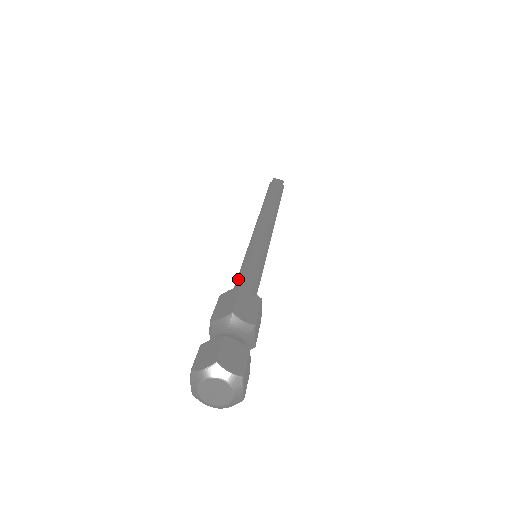
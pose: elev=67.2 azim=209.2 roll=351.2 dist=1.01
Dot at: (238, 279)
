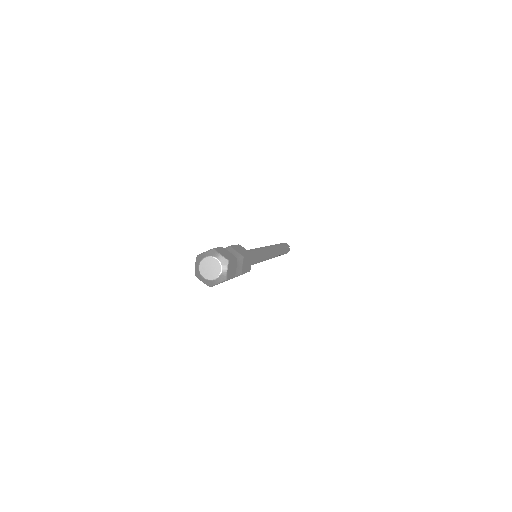
Dot at: occluded
